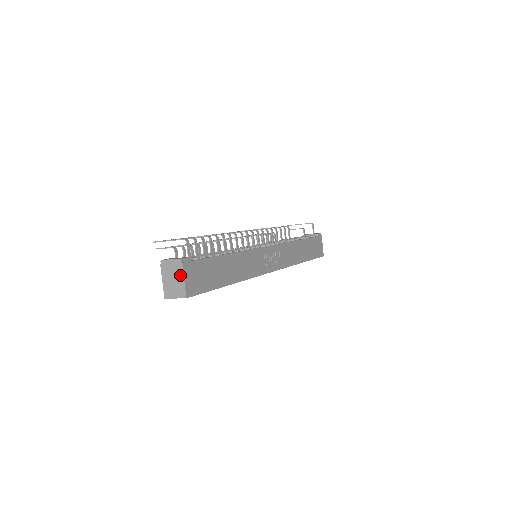
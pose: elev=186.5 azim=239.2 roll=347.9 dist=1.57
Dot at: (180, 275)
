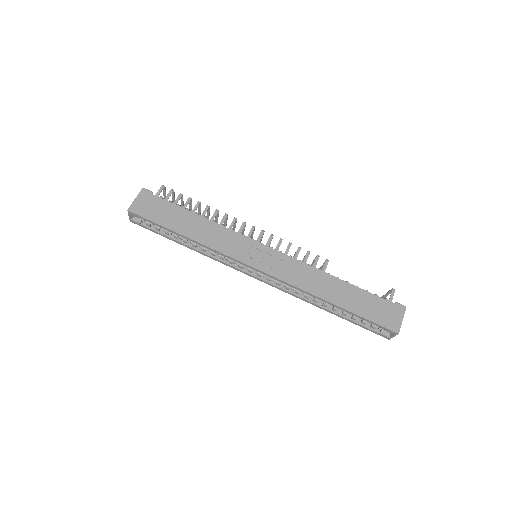
Dot at: (137, 198)
